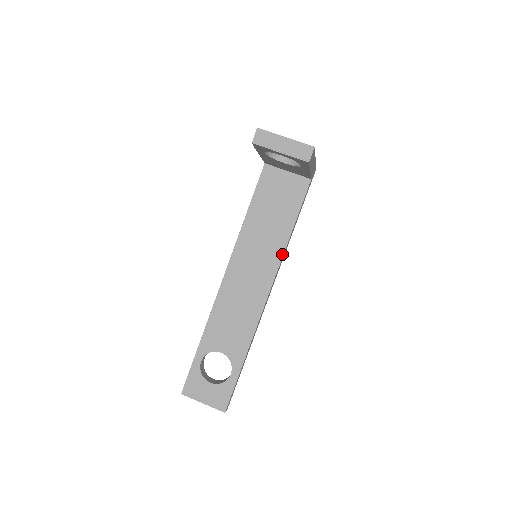
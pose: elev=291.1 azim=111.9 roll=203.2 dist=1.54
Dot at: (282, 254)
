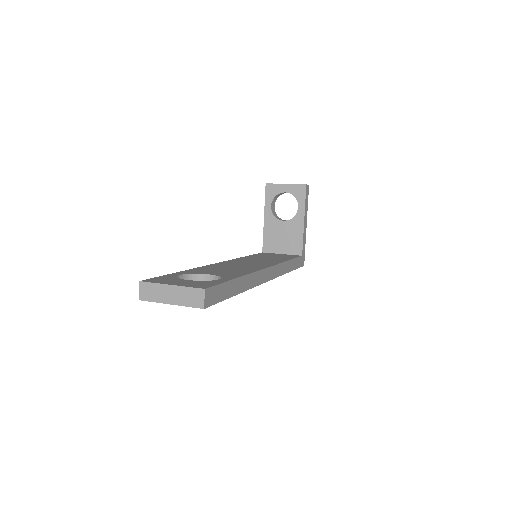
Dot at: (281, 262)
